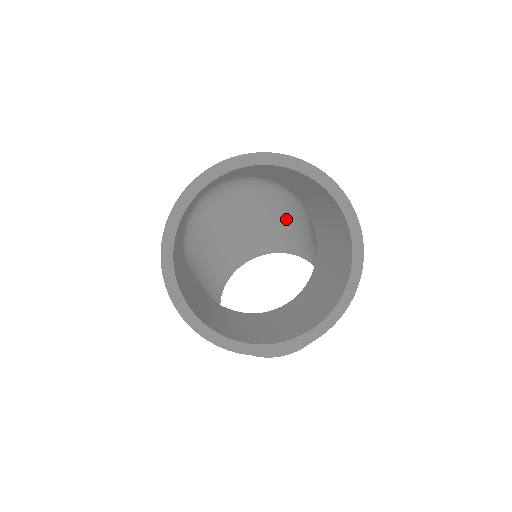
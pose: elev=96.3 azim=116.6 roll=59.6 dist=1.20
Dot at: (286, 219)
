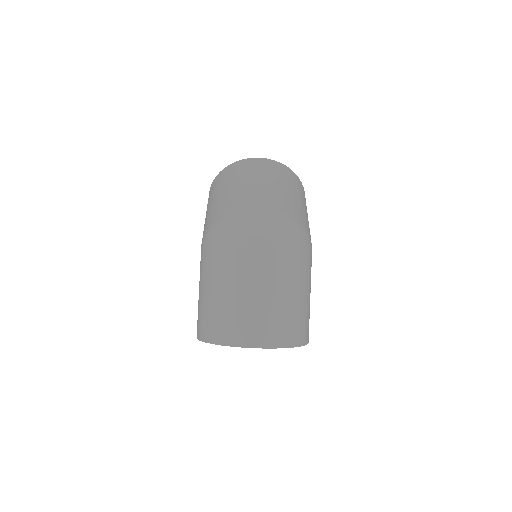
Dot at: occluded
